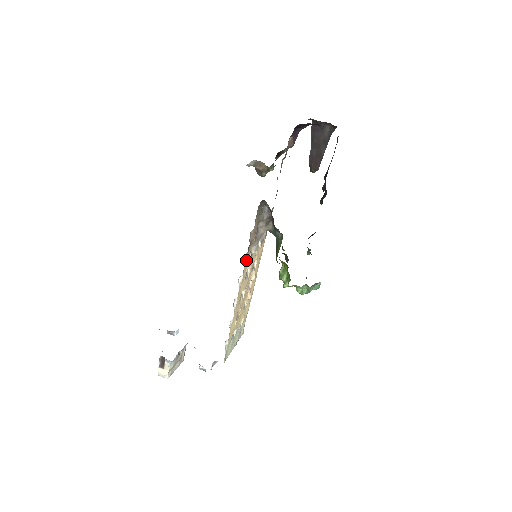
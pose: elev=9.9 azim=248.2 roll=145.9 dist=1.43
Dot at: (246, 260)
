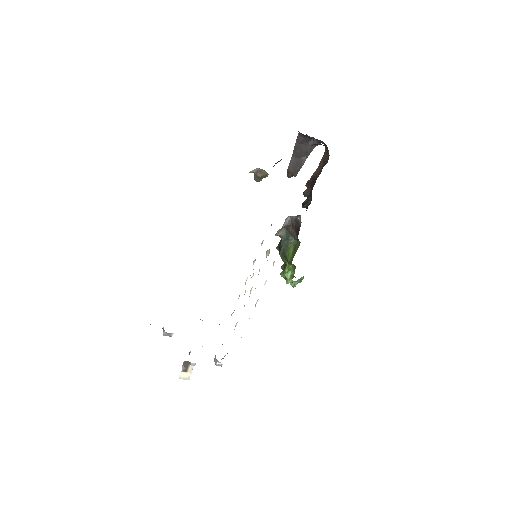
Dot at: (273, 265)
